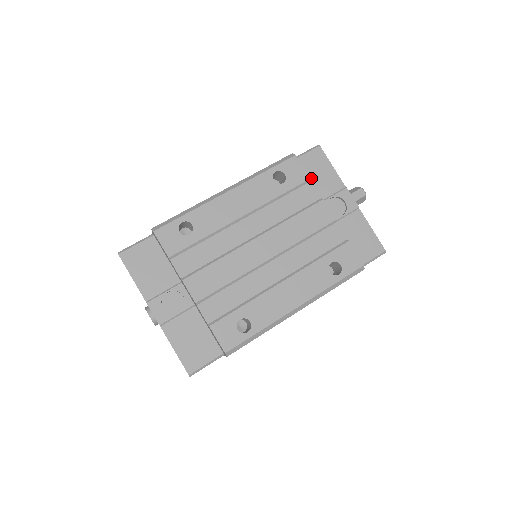
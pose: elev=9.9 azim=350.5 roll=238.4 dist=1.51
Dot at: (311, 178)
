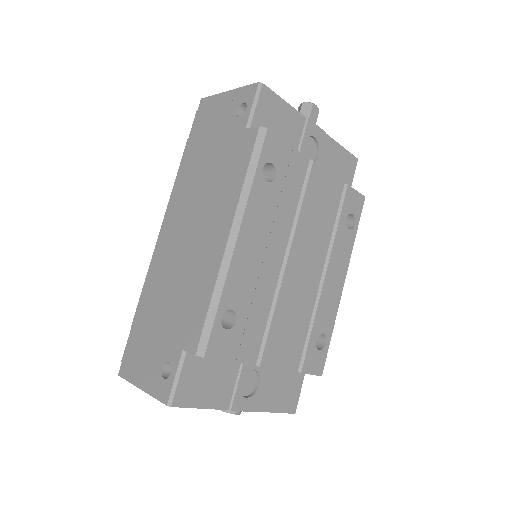
Dot at: occluded
